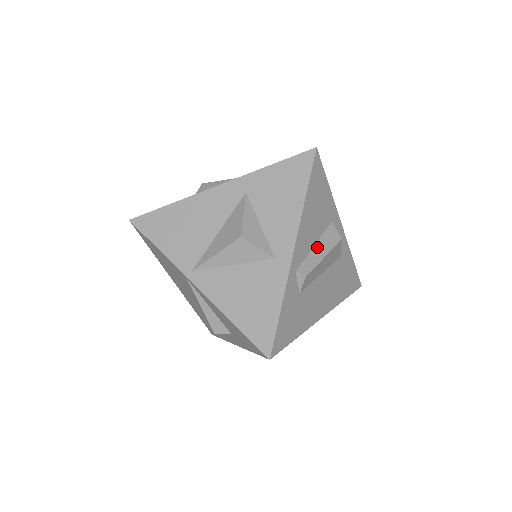
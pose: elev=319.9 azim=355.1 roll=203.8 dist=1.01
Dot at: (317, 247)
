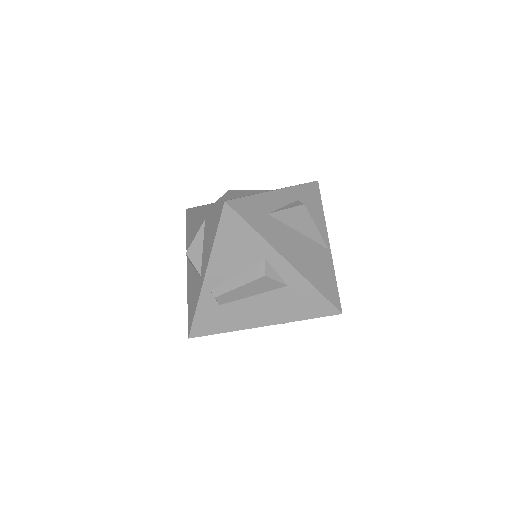
Dot at: (238, 277)
